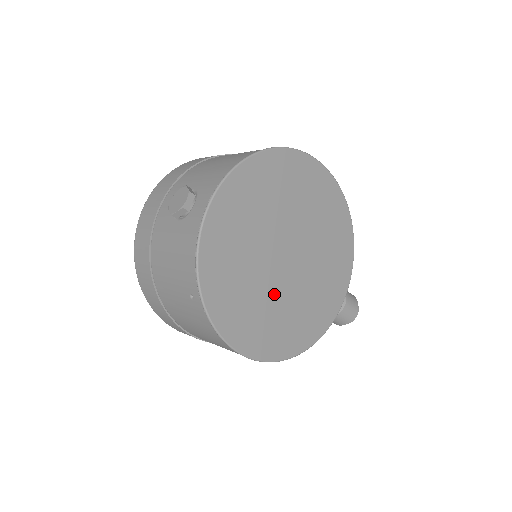
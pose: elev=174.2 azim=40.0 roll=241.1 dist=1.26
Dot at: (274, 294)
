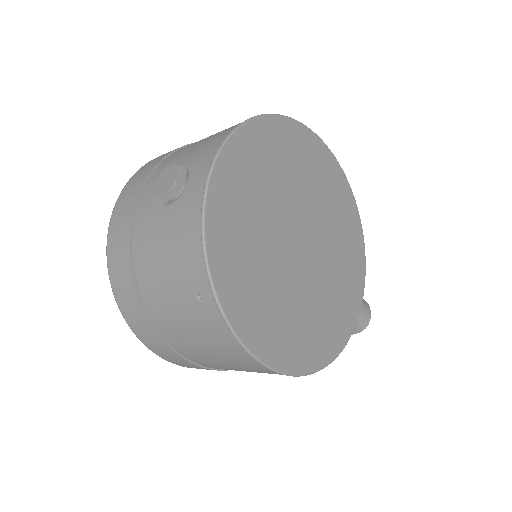
Dot at: (294, 289)
